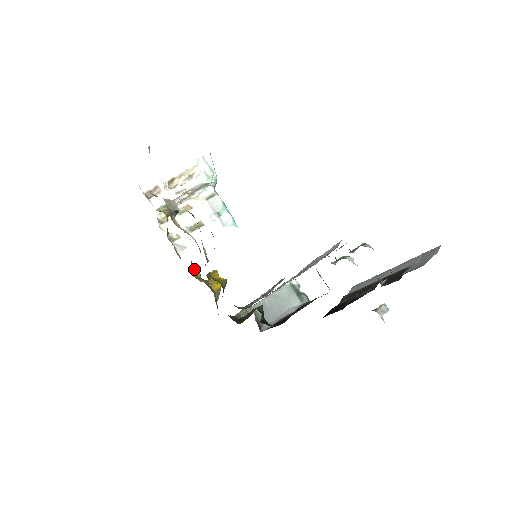
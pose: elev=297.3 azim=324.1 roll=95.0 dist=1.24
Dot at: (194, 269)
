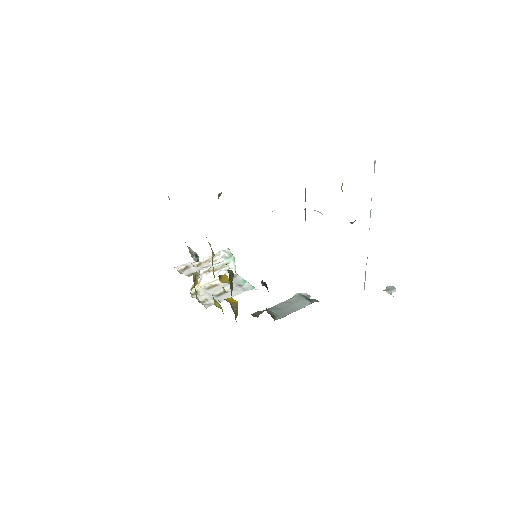
Dot at: (216, 303)
